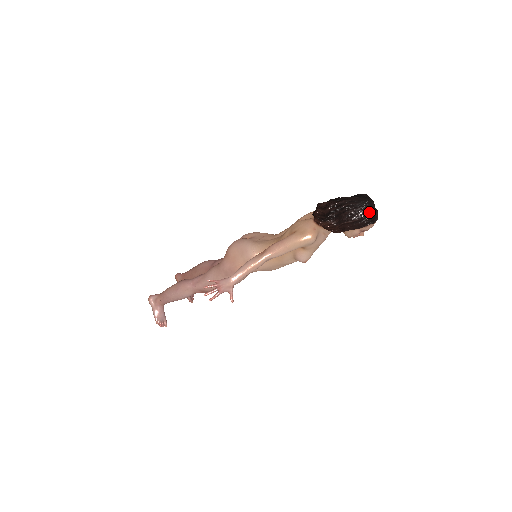
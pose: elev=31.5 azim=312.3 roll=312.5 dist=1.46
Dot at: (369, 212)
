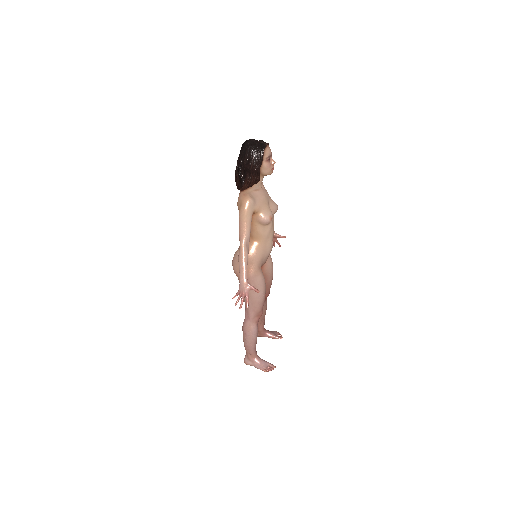
Dot at: (254, 146)
